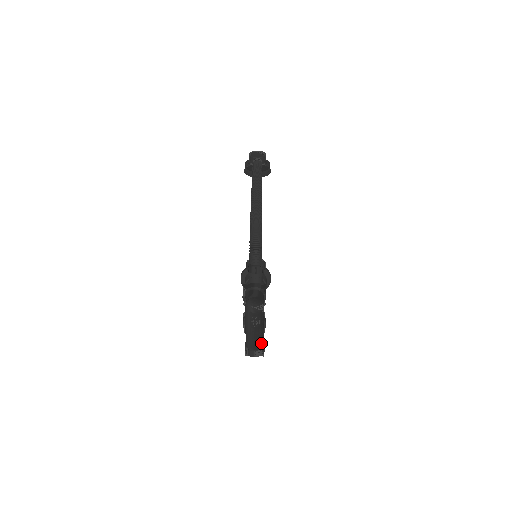
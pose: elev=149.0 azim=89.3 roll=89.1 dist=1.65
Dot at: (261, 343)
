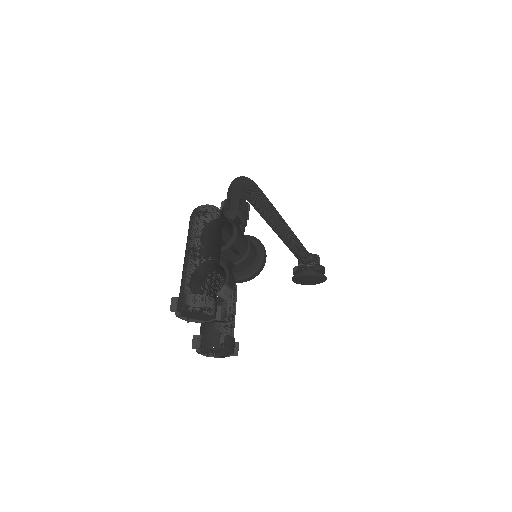
Dot at: (205, 282)
